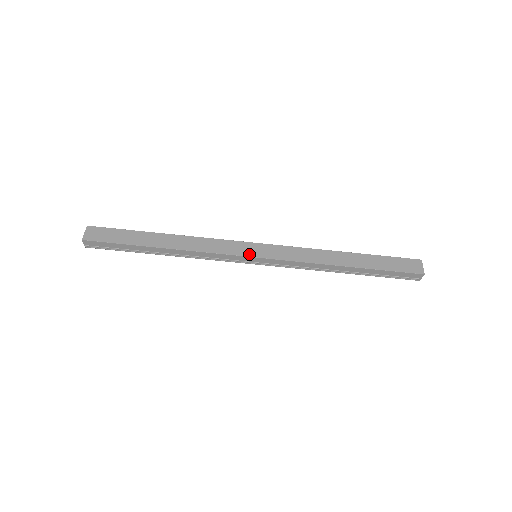
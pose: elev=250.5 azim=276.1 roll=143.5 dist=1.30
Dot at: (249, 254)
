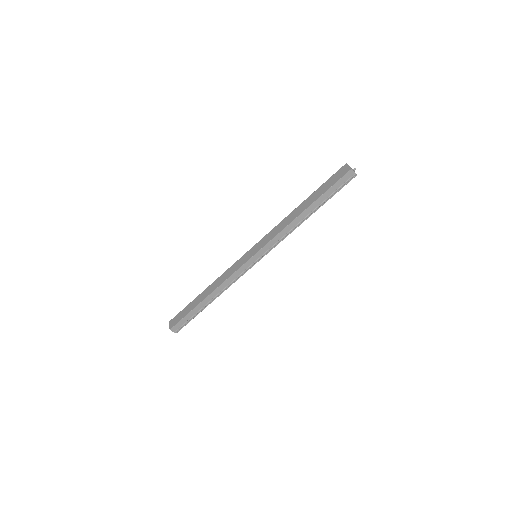
Dot at: (248, 258)
